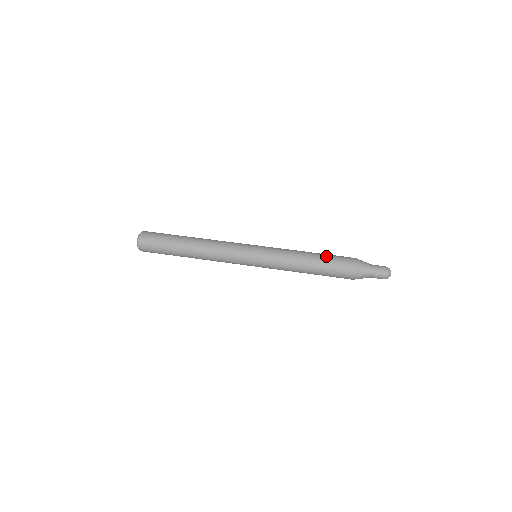
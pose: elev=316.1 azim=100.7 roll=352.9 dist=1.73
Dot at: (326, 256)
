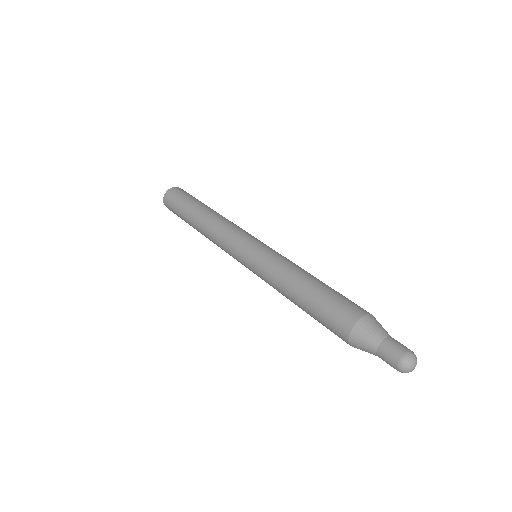
Dot at: (333, 289)
